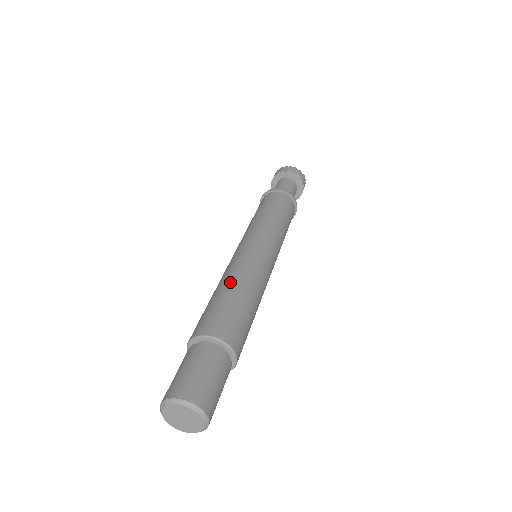
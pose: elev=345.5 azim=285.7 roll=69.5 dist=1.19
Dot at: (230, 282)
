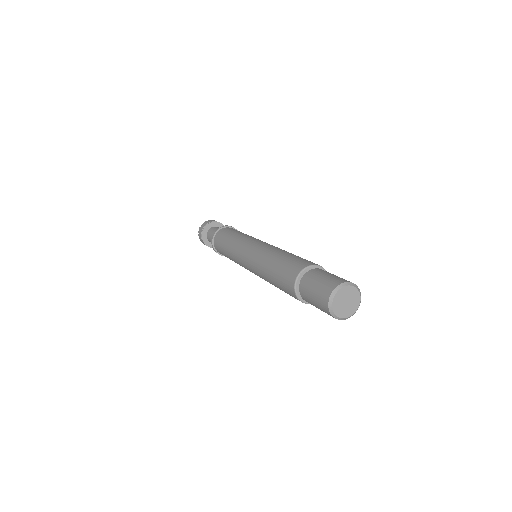
Dot at: (281, 251)
